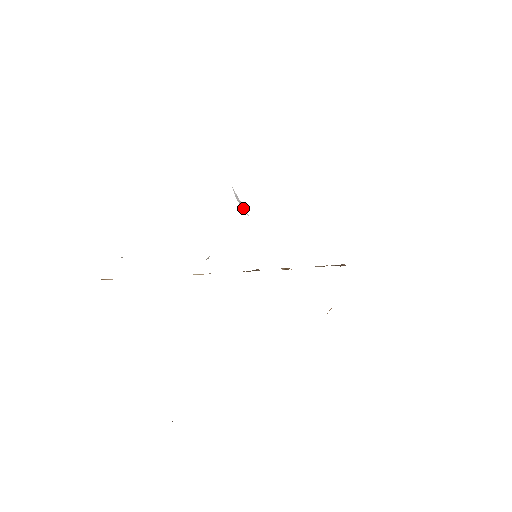
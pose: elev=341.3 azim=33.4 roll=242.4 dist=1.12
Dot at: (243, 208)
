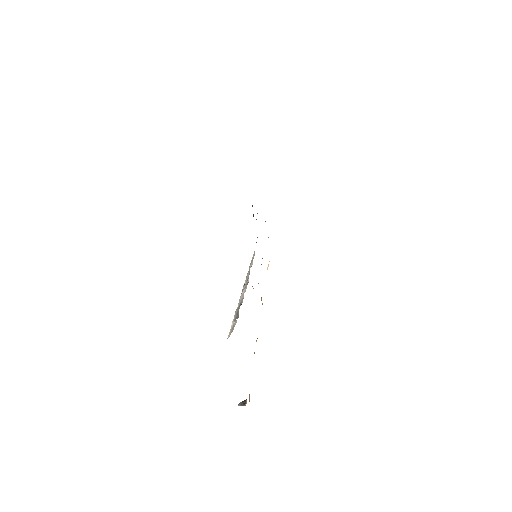
Dot at: occluded
